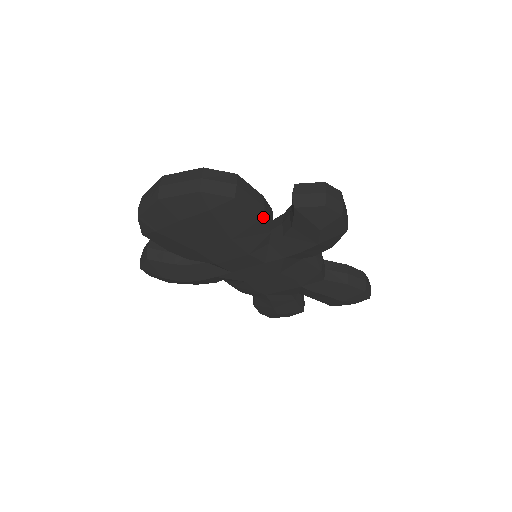
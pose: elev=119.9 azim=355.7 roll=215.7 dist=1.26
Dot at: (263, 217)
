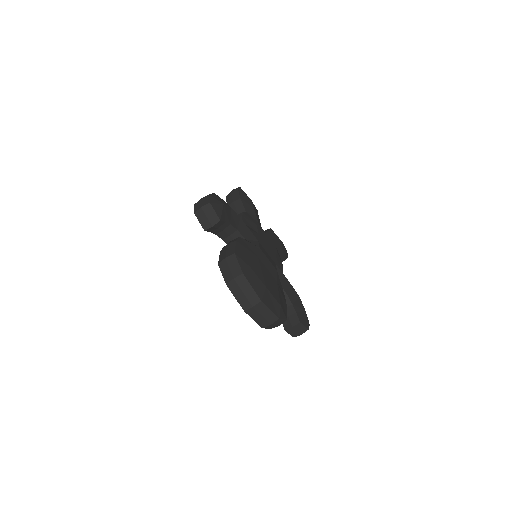
Dot at: occluded
